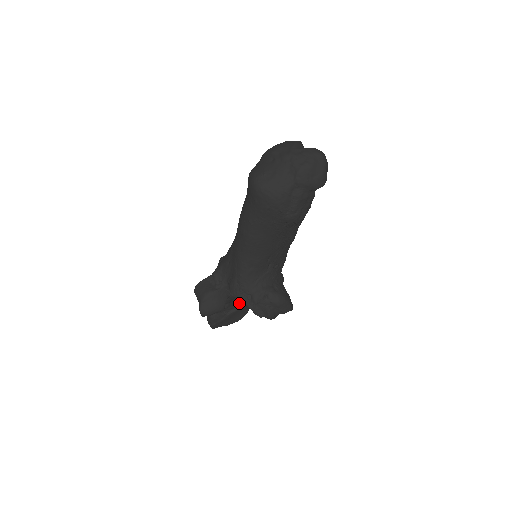
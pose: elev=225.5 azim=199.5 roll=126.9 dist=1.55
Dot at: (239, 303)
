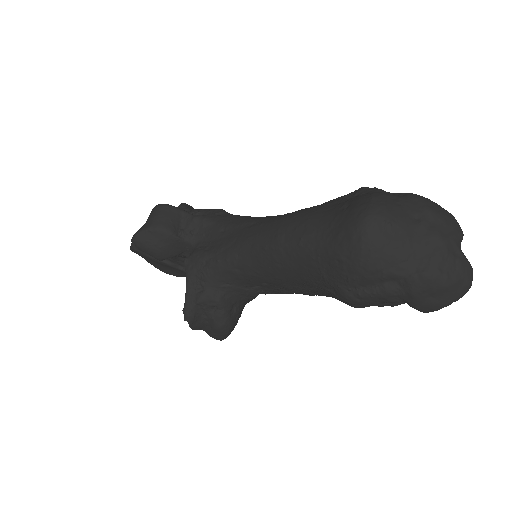
Dot at: (183, 264)
